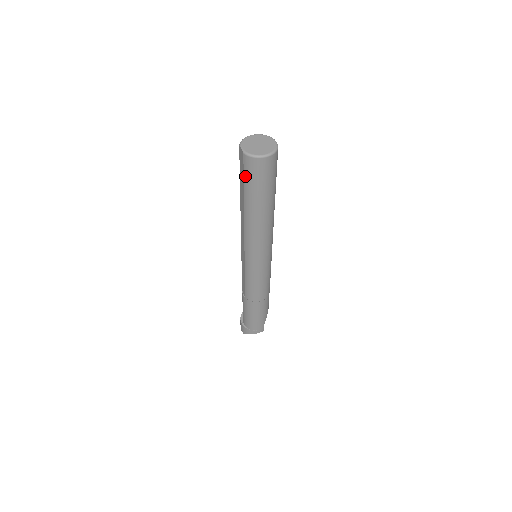
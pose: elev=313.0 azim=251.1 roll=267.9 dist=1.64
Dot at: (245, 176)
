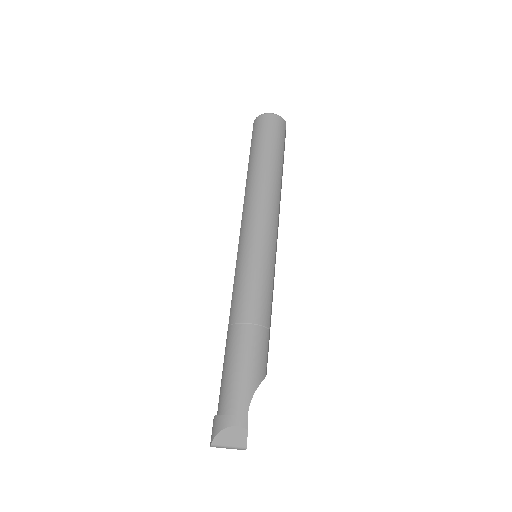
Dot at: (252, 138)
